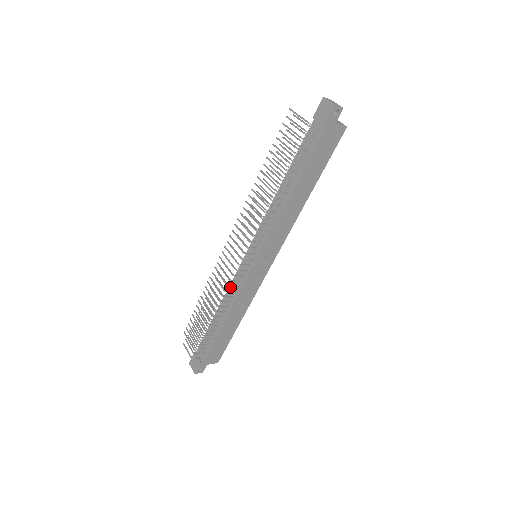
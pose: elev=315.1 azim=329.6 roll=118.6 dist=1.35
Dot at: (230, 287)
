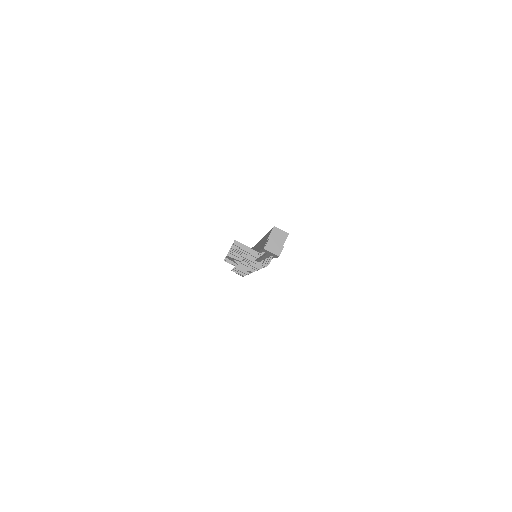
Dot at: occluded
